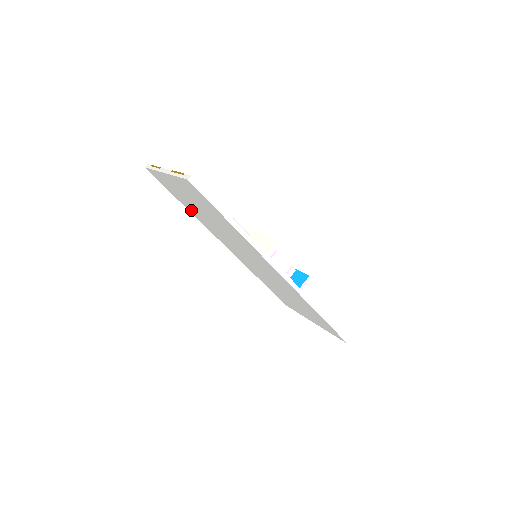
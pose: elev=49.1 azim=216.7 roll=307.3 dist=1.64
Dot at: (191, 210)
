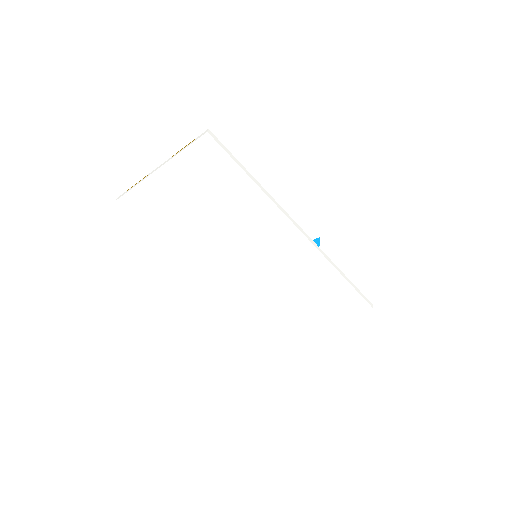
Dot at: (174, 236)
